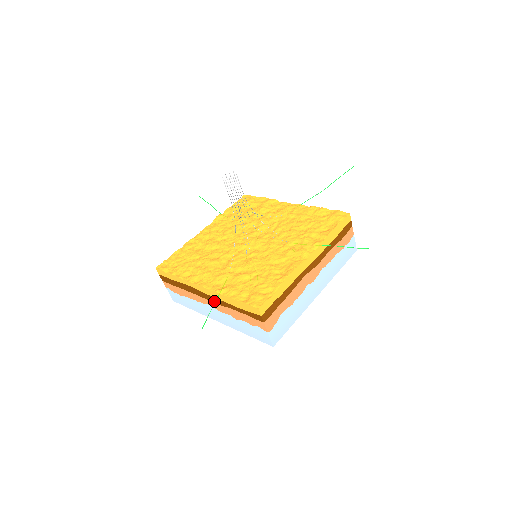
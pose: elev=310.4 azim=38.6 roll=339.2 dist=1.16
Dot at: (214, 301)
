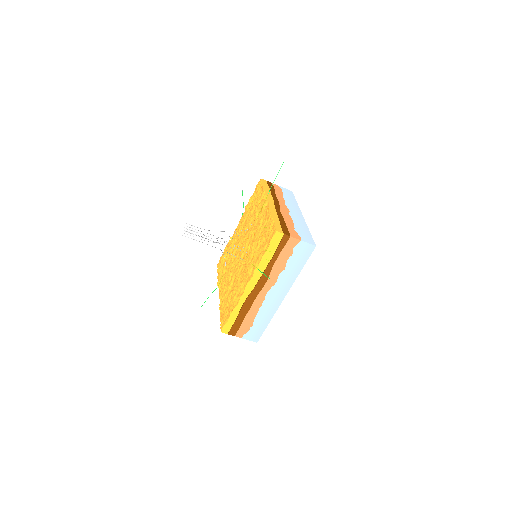
Dot at: (263, 282)
